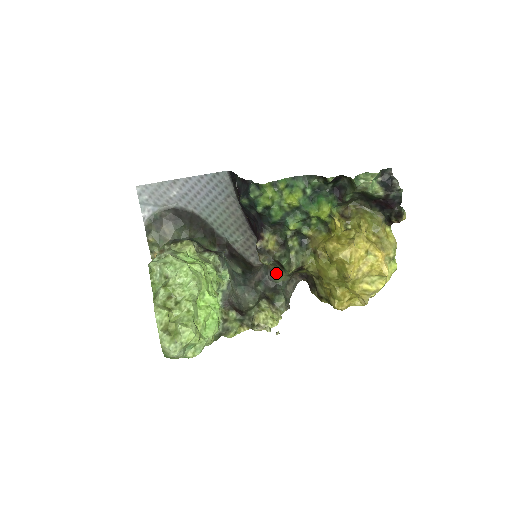
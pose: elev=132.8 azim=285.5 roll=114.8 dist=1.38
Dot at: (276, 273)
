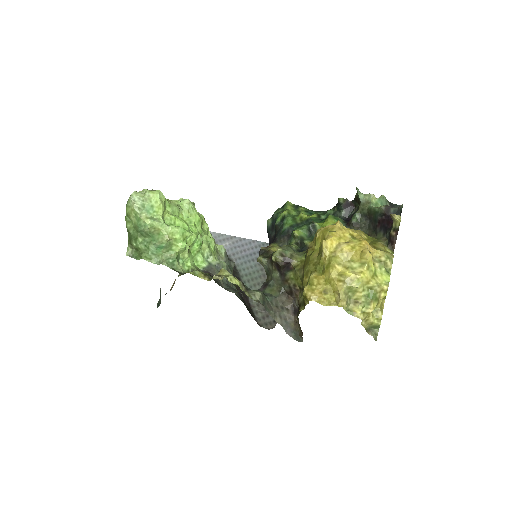
Dot at: (268, 285)
